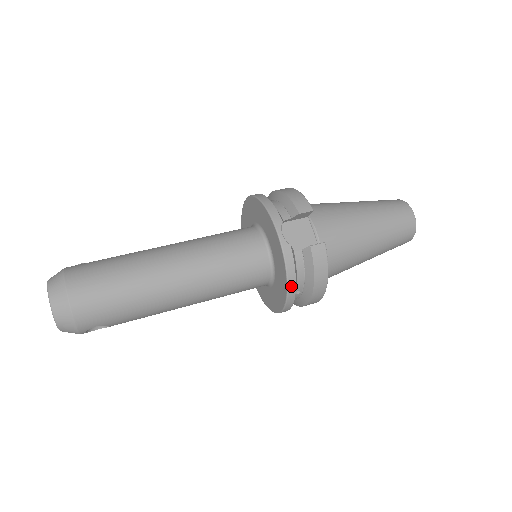
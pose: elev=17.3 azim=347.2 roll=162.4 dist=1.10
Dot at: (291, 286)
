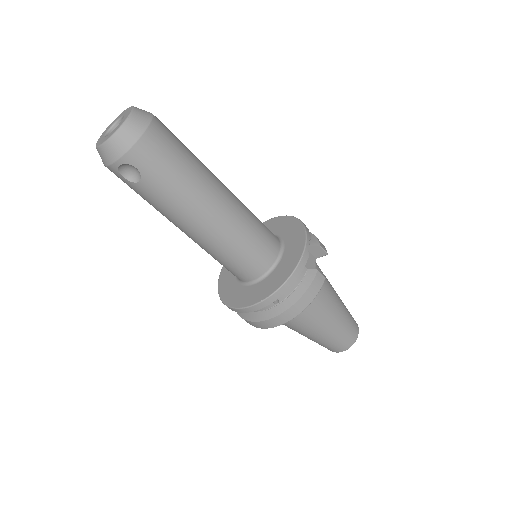
Dot at: (287, 284)
